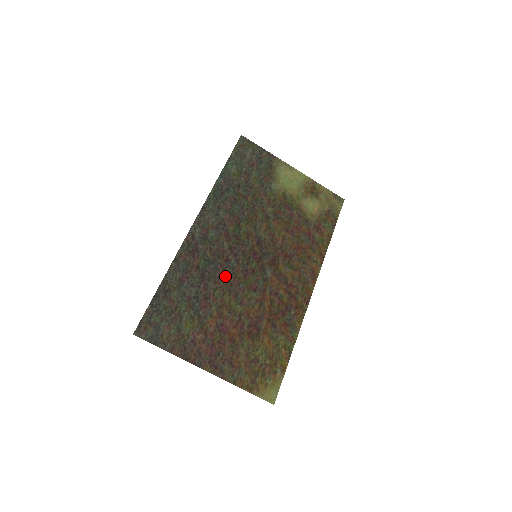
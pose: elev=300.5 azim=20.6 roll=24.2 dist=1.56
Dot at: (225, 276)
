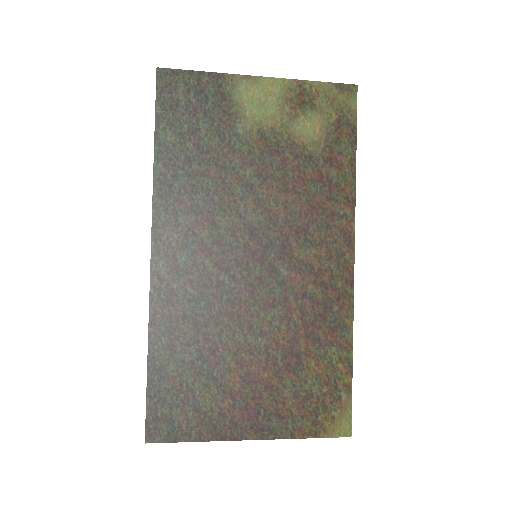
Dot at: (225, 308)
